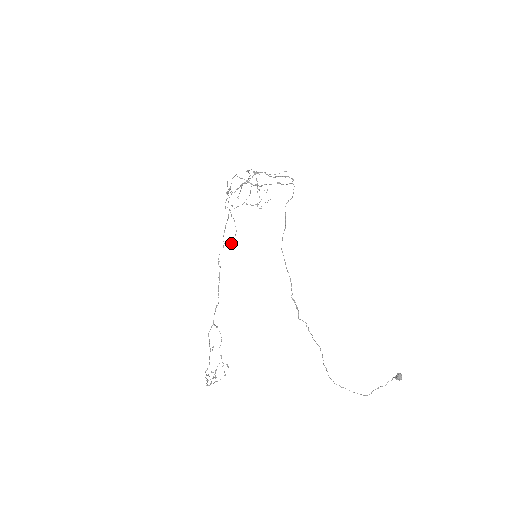
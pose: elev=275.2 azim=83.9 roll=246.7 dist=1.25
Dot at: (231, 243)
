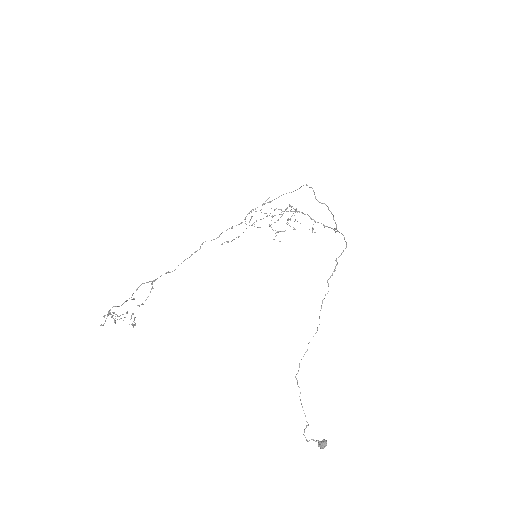
Dot at: (226, 241)
